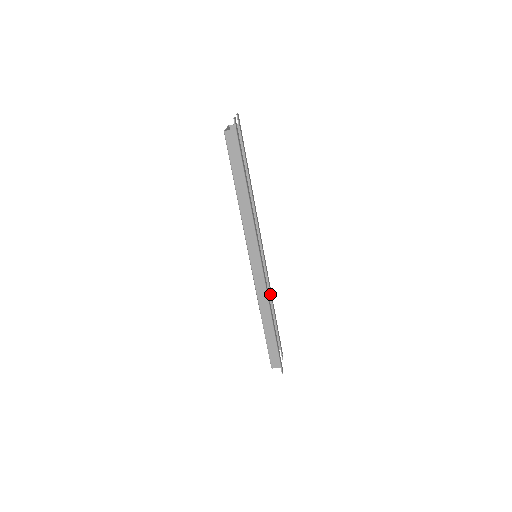
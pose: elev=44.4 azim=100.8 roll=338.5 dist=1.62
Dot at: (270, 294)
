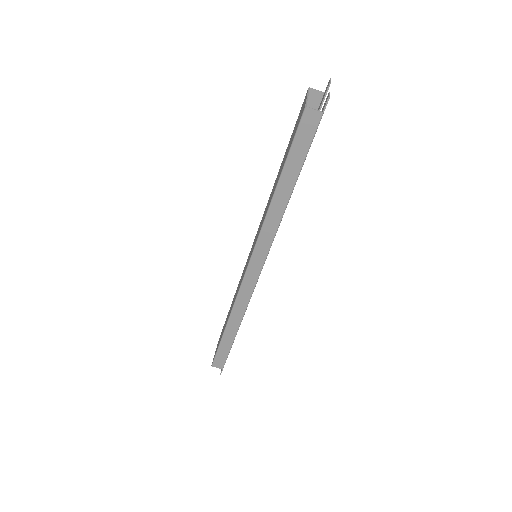
Dot at: occluded
